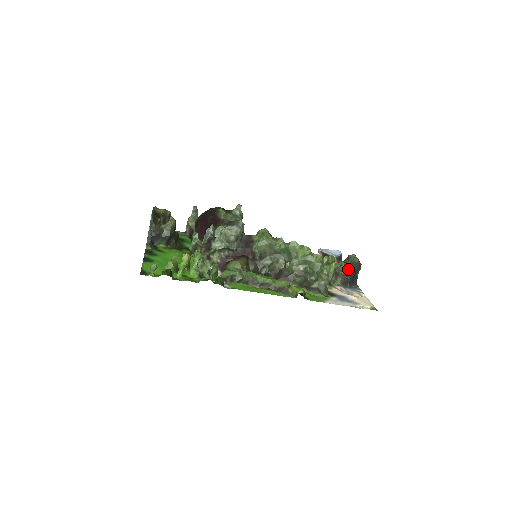
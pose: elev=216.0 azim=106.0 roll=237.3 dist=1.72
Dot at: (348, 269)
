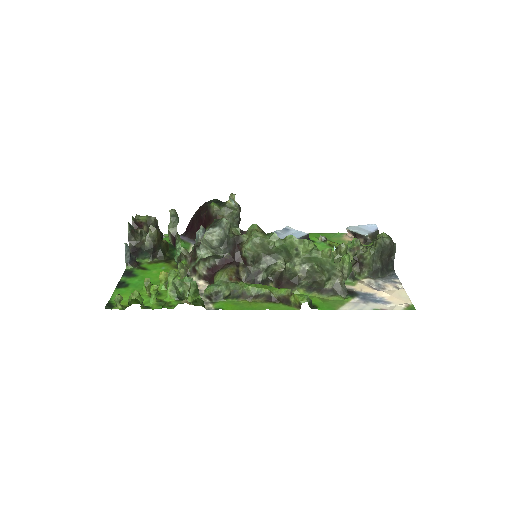
Dot at: (376, 255)
